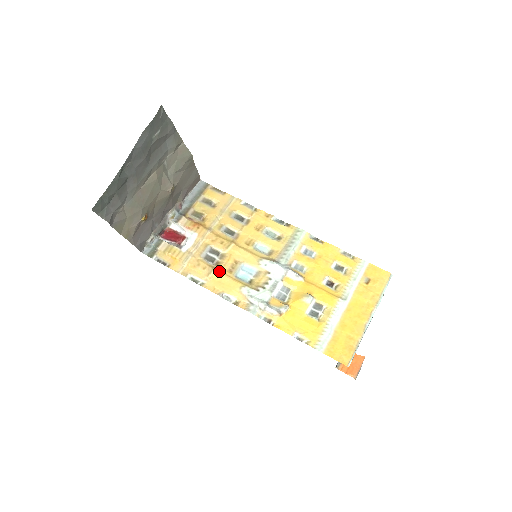
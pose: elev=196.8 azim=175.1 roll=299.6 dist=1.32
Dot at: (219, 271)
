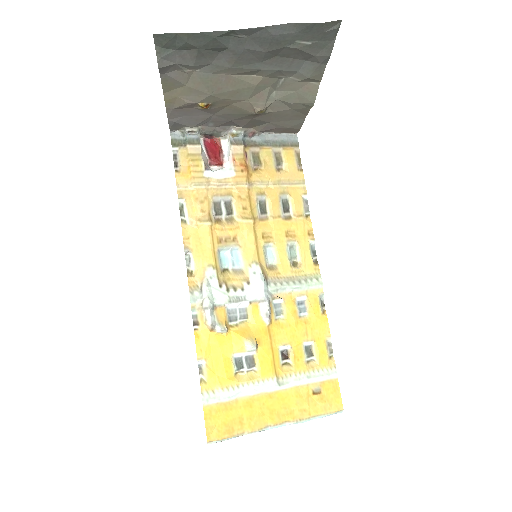
Dot at: (211, 229)
